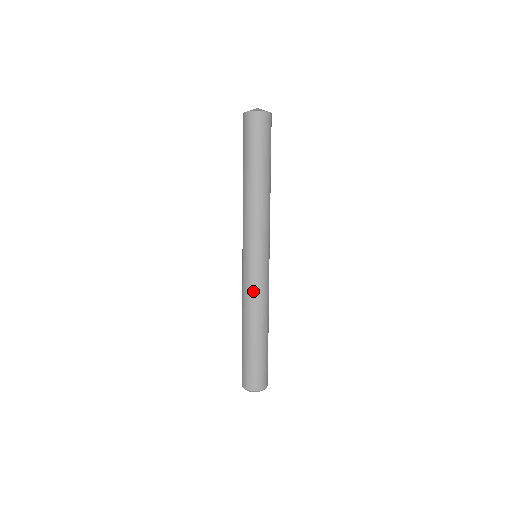
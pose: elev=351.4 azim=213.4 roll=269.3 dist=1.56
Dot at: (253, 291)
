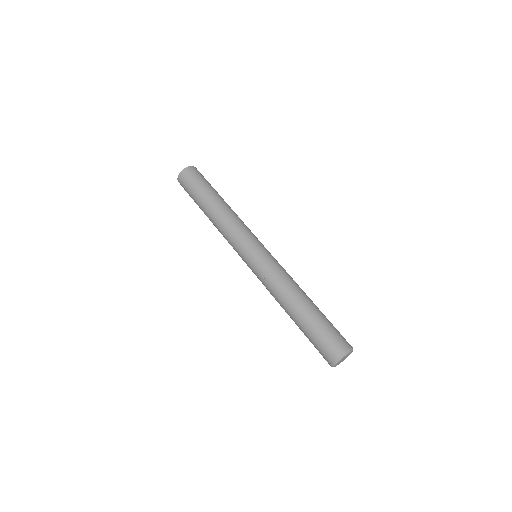
Dot at: (283, 269)
